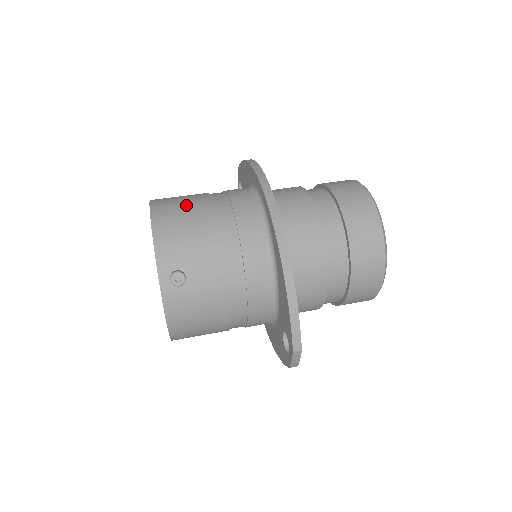
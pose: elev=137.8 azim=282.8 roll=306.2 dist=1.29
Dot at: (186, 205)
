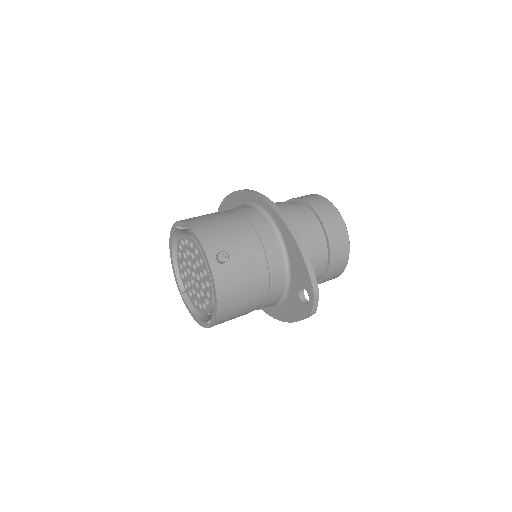
Dot at: (208, 216)
